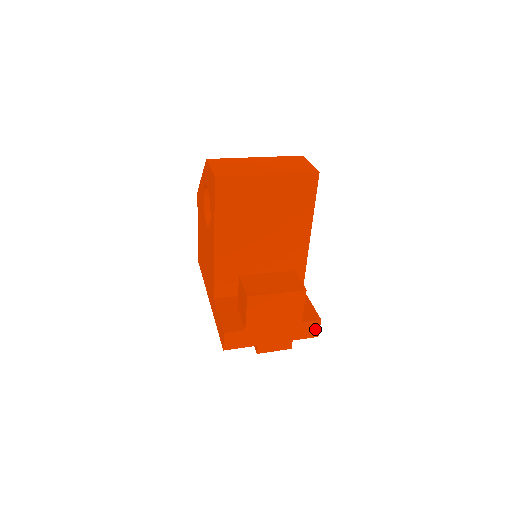
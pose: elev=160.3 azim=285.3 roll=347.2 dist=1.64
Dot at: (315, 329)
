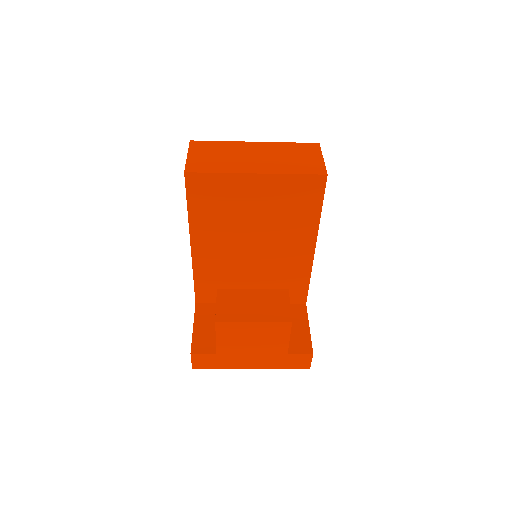
Dot at: (305, 361)
